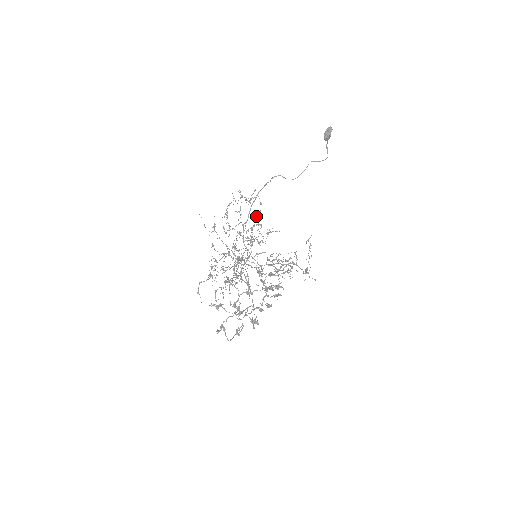
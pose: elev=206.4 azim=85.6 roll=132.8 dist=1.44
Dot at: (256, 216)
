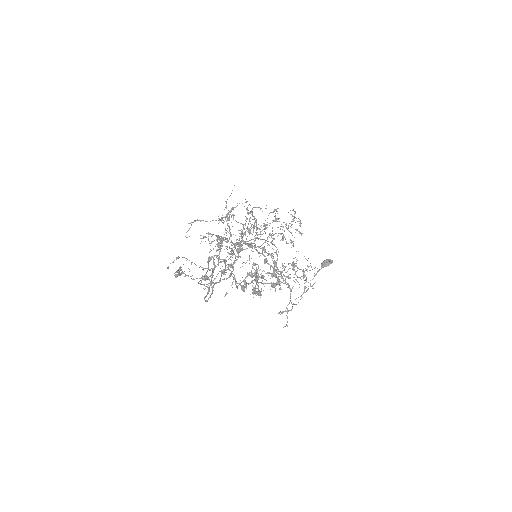
Dot at: occluded
